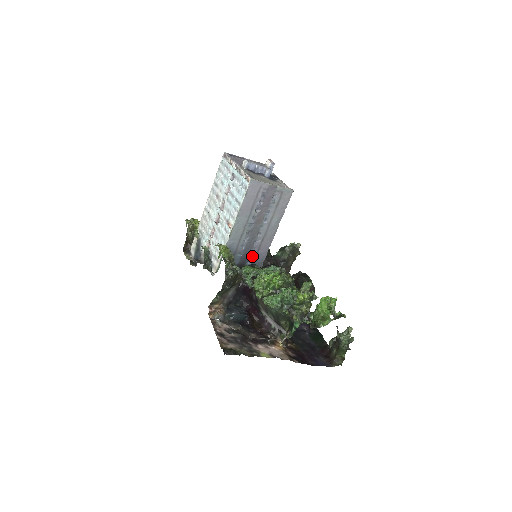
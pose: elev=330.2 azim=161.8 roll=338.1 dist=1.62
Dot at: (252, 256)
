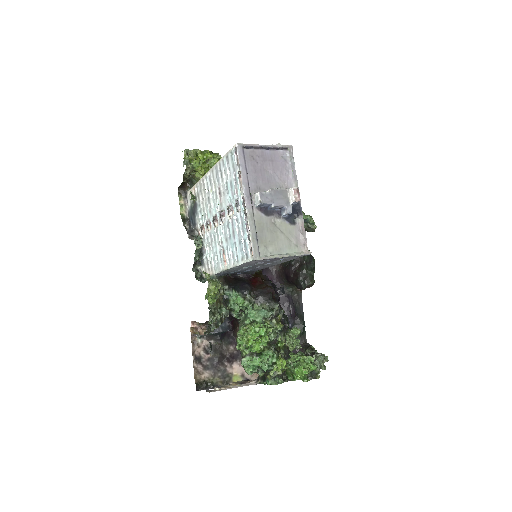
Dot at: (249, 270)
